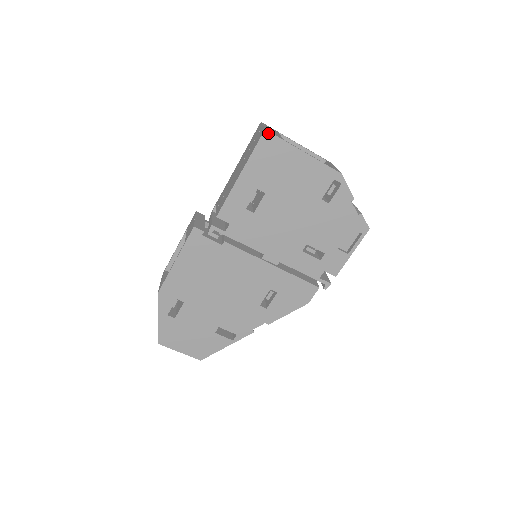
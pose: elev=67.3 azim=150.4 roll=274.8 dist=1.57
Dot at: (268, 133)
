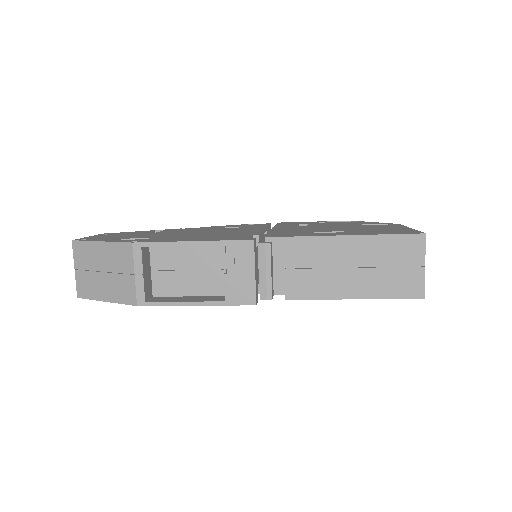
Dot at: (421, 297)
